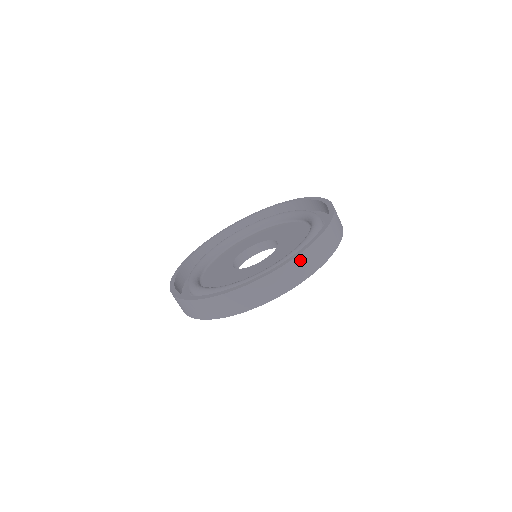
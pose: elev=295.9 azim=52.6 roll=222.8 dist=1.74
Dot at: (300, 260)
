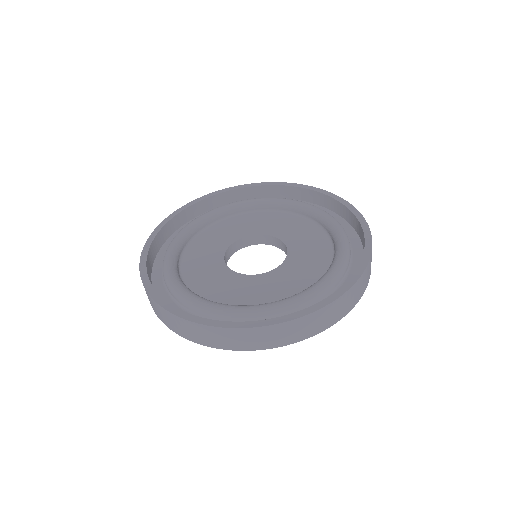
Dot at: (302, 322)
